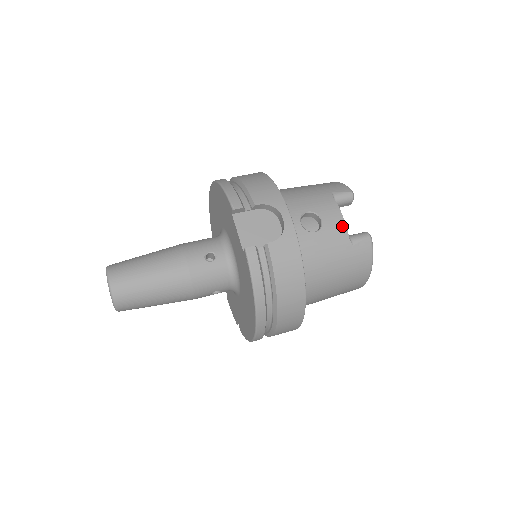
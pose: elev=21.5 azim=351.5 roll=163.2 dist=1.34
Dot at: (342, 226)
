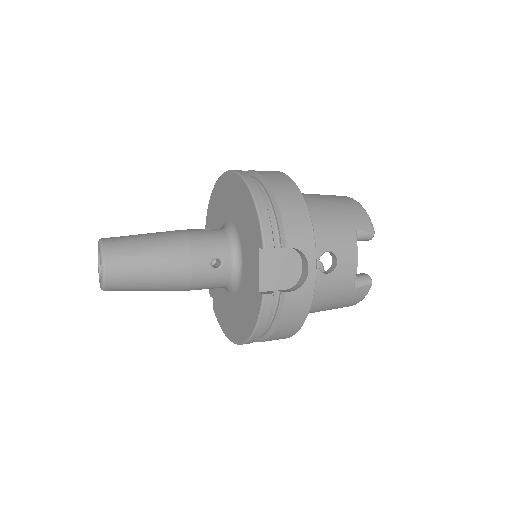
Dot at: (353, 272)
